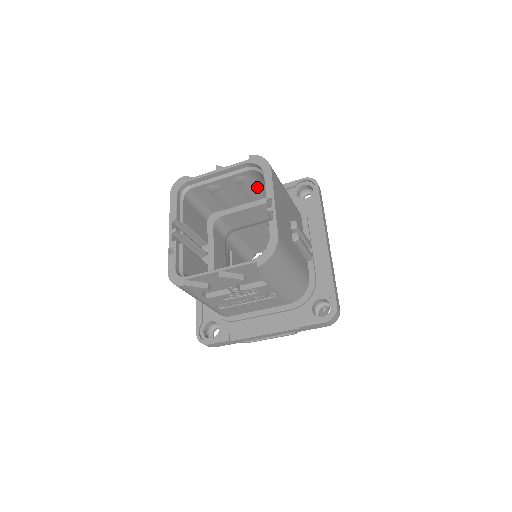
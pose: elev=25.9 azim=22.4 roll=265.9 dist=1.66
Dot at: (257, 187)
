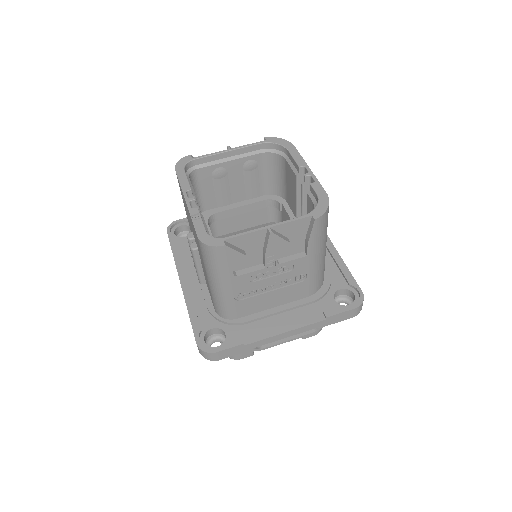
Dot at: (262, 179)
